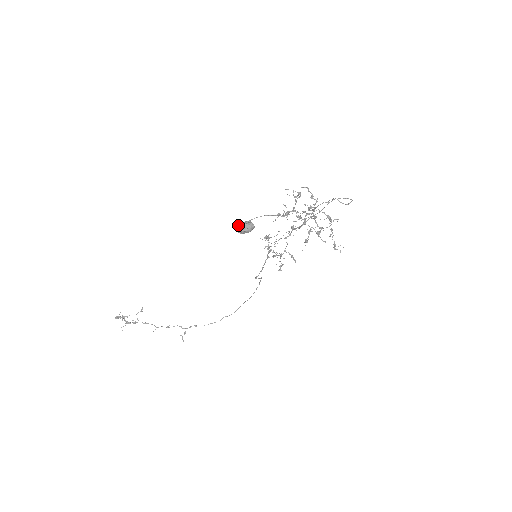
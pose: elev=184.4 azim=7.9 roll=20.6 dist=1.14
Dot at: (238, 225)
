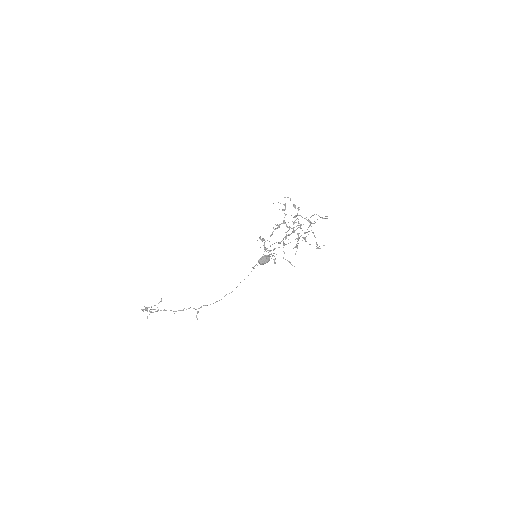
Dot at: (259, 259)
